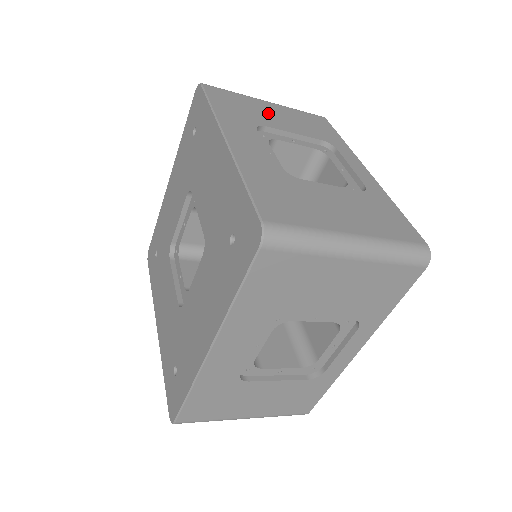
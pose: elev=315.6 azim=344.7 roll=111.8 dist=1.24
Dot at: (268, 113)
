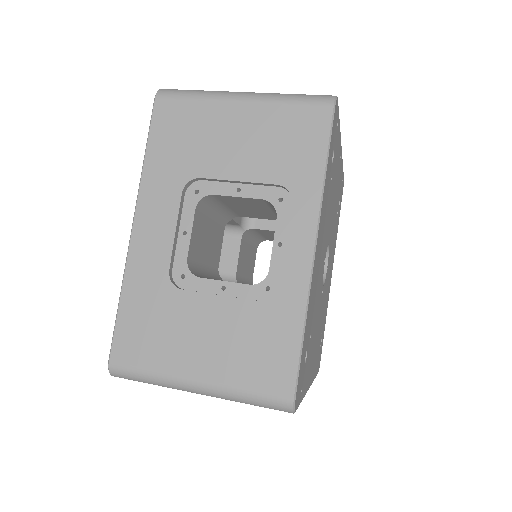
Dot at: (222, 138)
